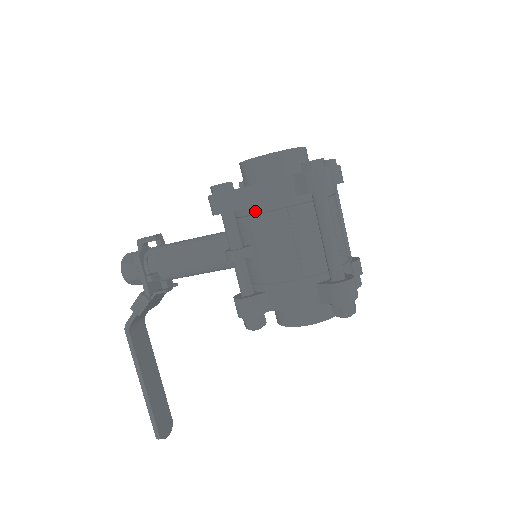
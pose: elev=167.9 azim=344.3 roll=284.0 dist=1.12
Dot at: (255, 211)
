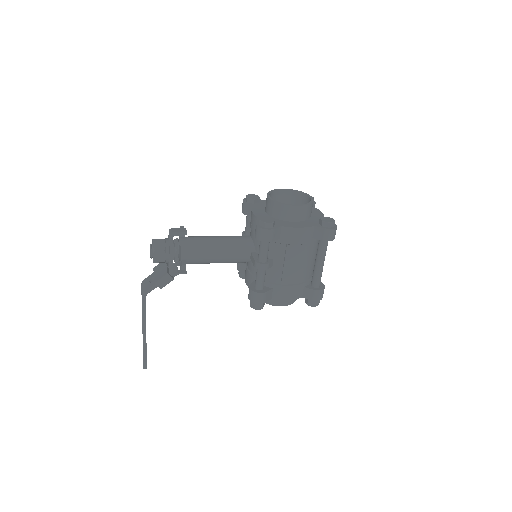
Dot at: (286, 243)
